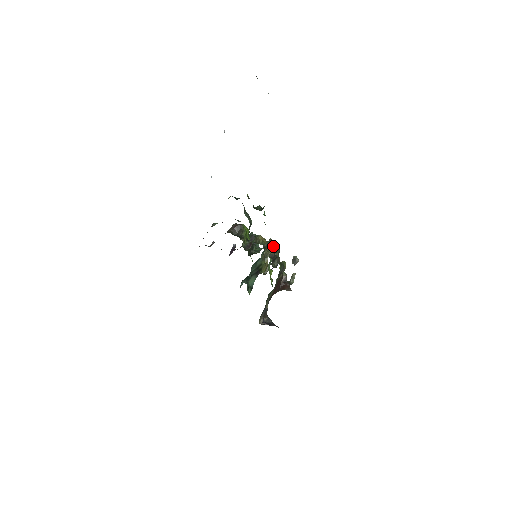
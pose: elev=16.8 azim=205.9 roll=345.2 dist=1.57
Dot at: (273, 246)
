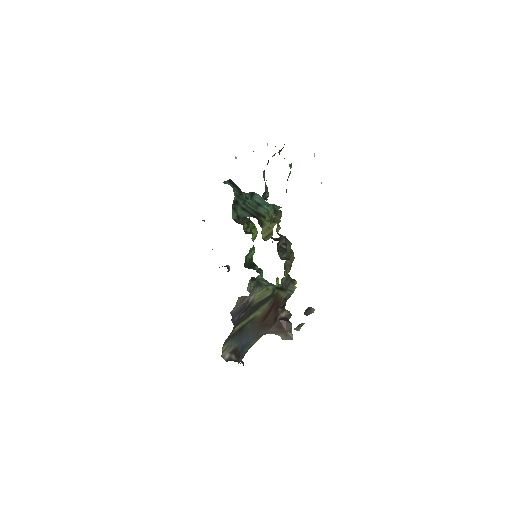
Dot at: (286, 242)
